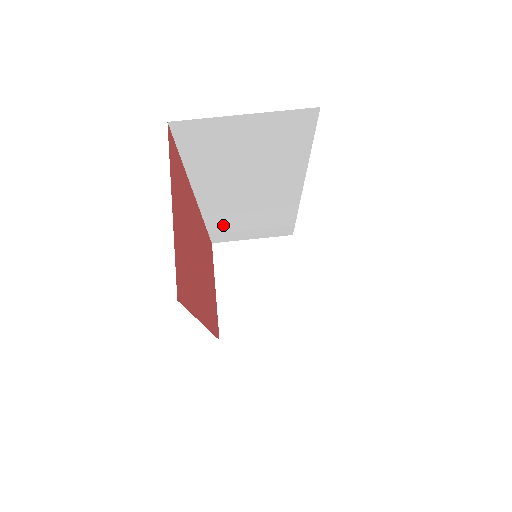
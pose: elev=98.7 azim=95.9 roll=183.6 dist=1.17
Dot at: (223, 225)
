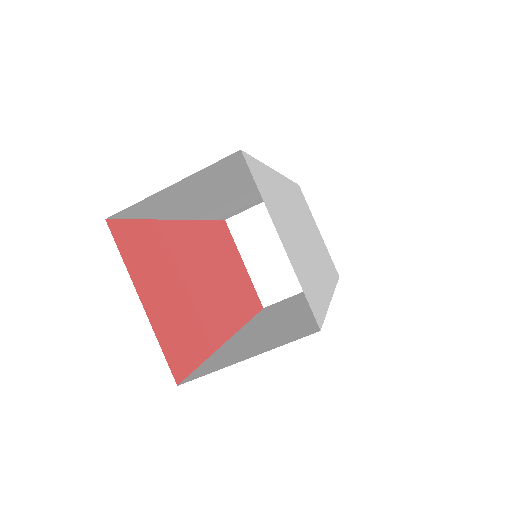
Dot at: (224, 212)
